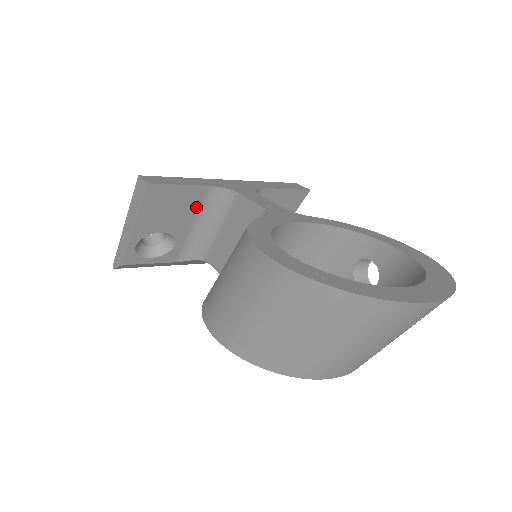
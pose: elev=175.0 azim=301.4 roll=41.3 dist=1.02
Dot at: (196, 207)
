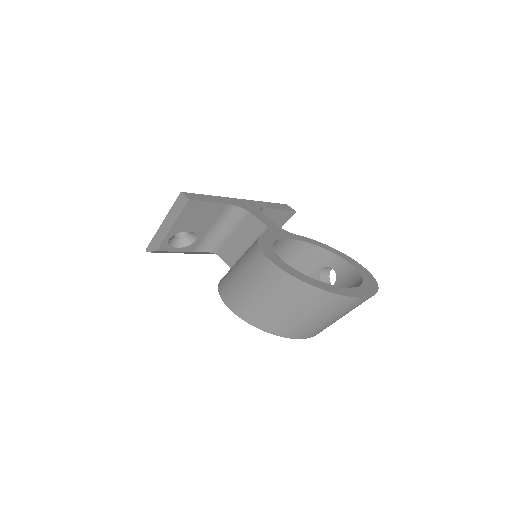
Dot at: (216, 217)
